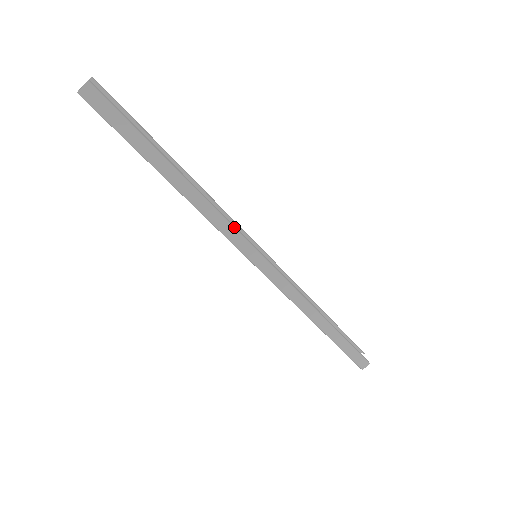
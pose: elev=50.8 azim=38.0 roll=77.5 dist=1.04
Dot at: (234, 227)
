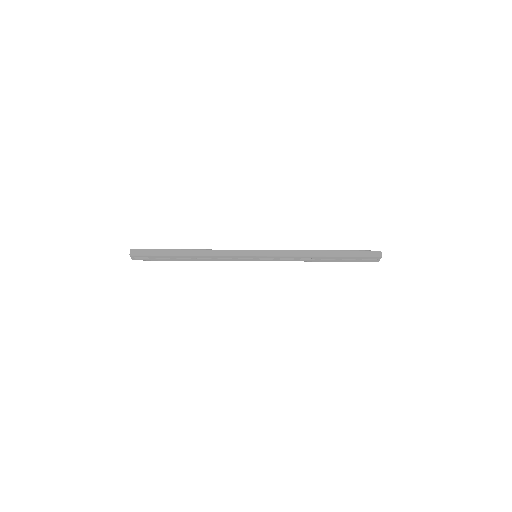
Dot at: (230, 250)
